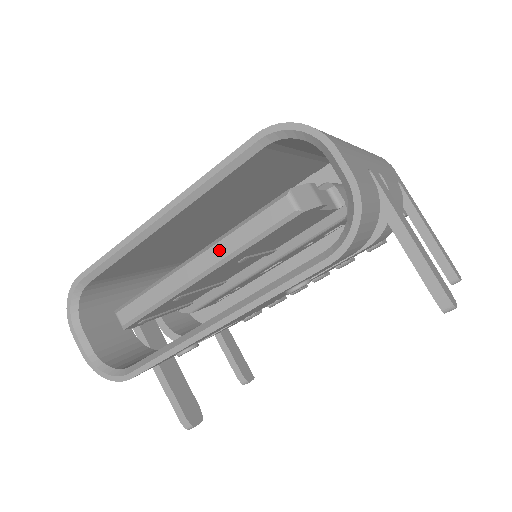
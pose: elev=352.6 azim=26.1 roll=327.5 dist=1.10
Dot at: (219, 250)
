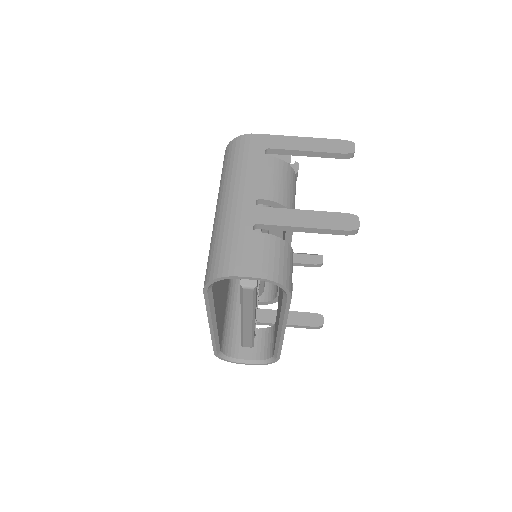
Dot at: (247, 314)
